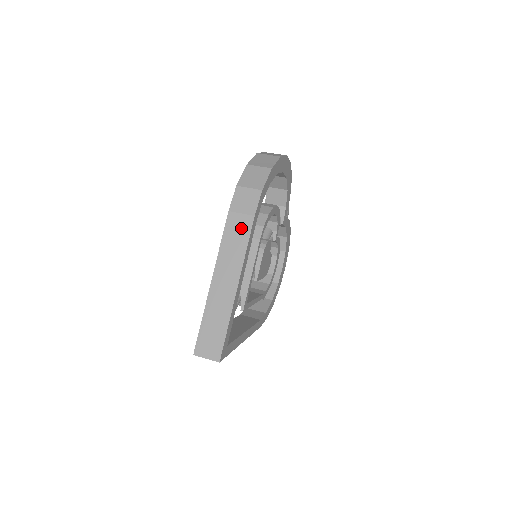
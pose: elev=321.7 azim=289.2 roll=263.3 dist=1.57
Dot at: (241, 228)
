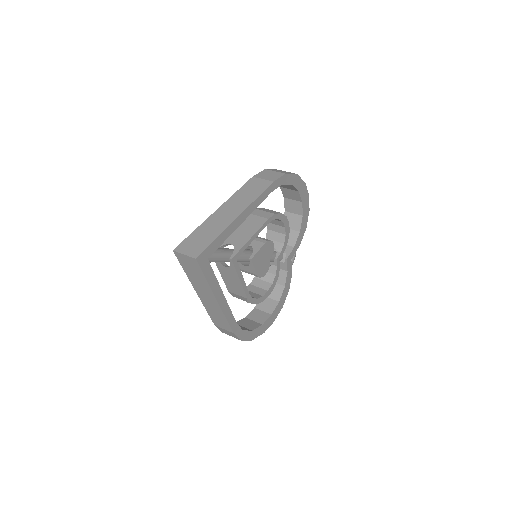
Dot at: (259, 186)
